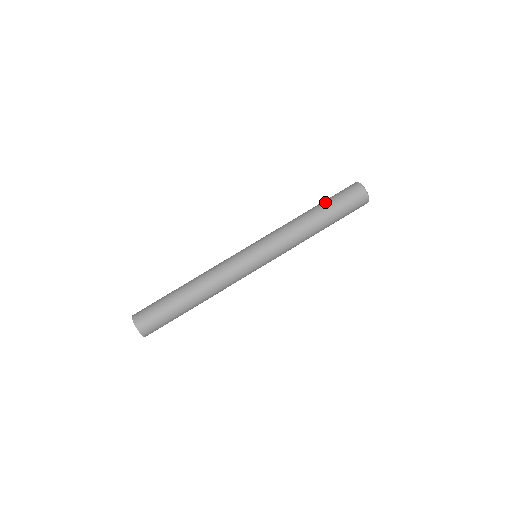
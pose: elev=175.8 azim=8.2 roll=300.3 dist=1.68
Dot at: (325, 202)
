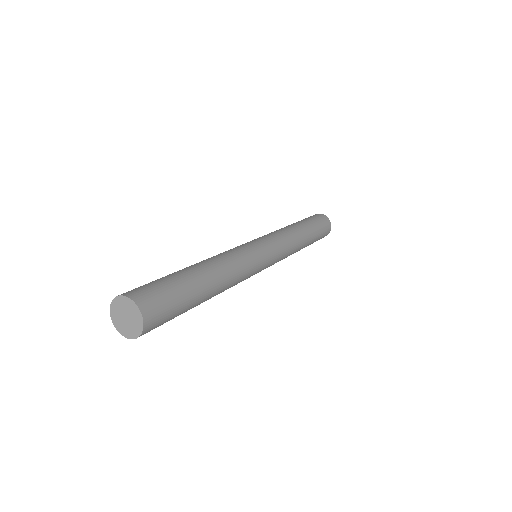
Dot at: (305, 220)
